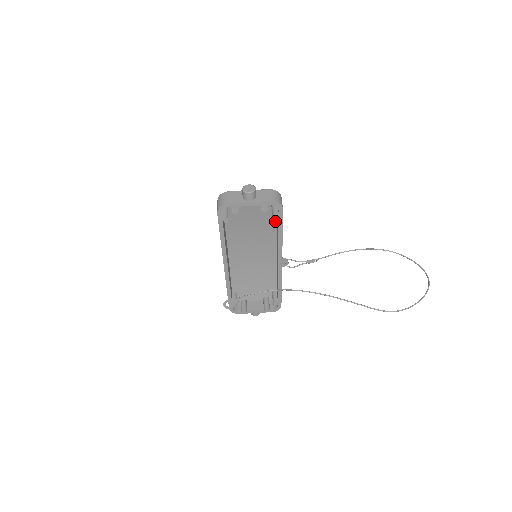
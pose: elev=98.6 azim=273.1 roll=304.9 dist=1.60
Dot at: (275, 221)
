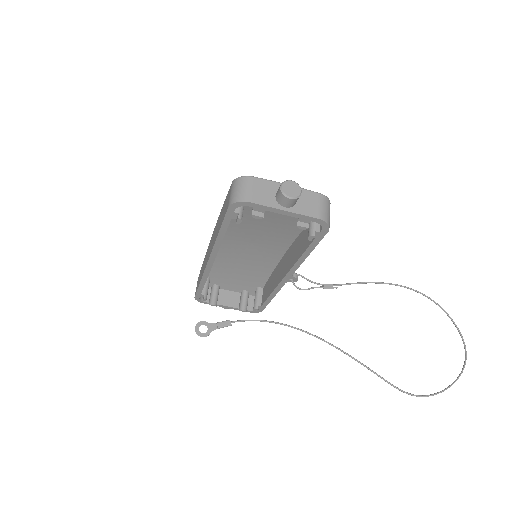
Dot at: occluded
